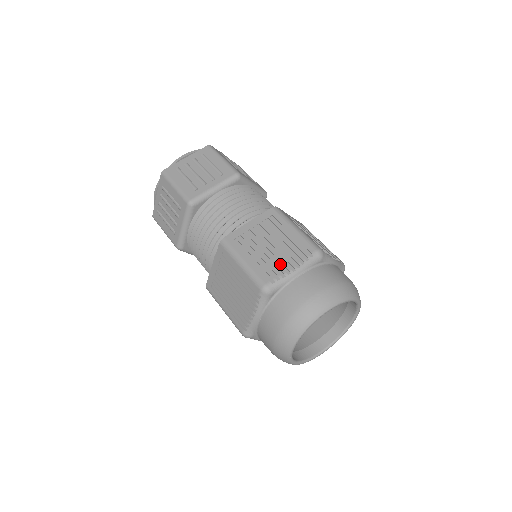
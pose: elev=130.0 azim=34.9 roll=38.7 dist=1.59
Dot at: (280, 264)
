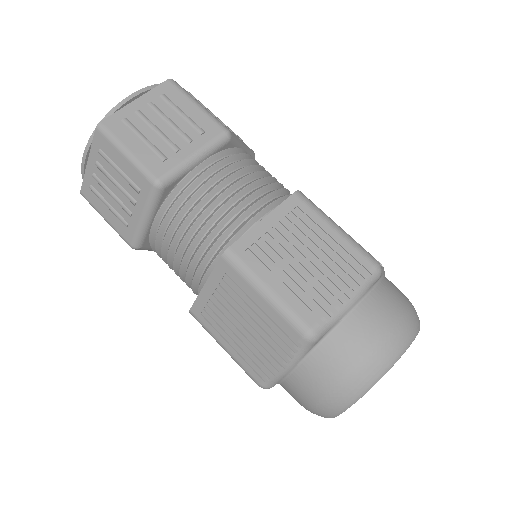
Dot at: (326, 291)
